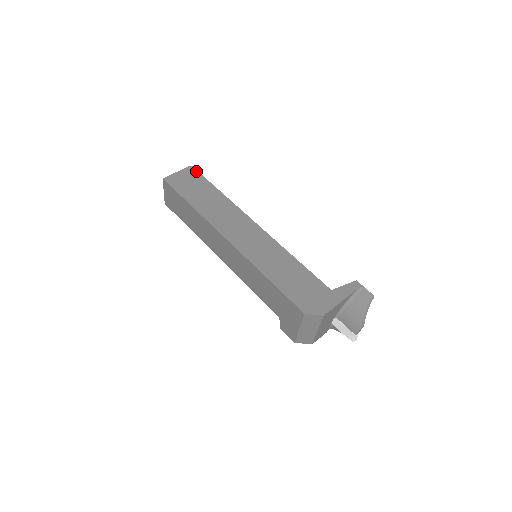
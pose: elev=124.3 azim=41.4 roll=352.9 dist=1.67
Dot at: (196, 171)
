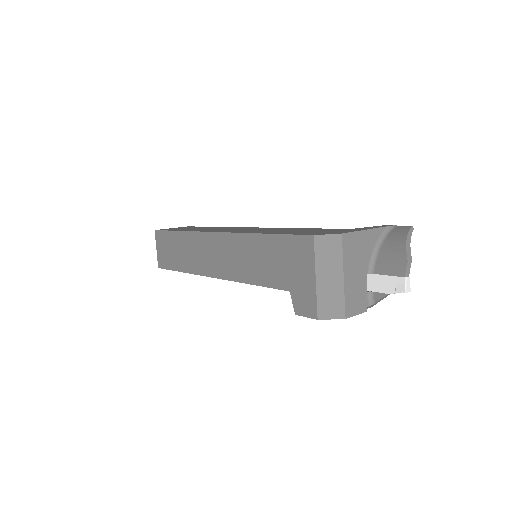
Dot at: (192, 226)
